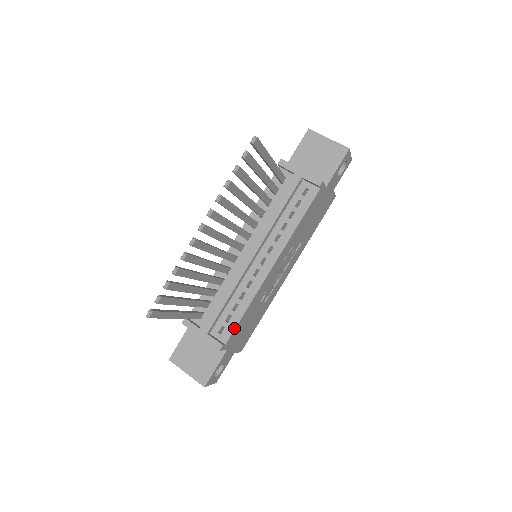
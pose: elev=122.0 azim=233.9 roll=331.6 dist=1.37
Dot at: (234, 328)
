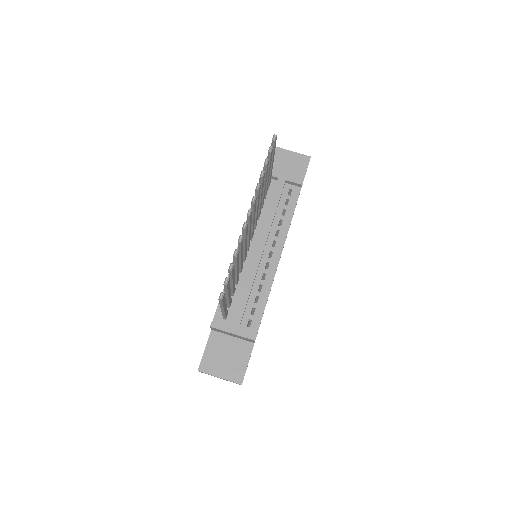
Dot at: (261, 318)
